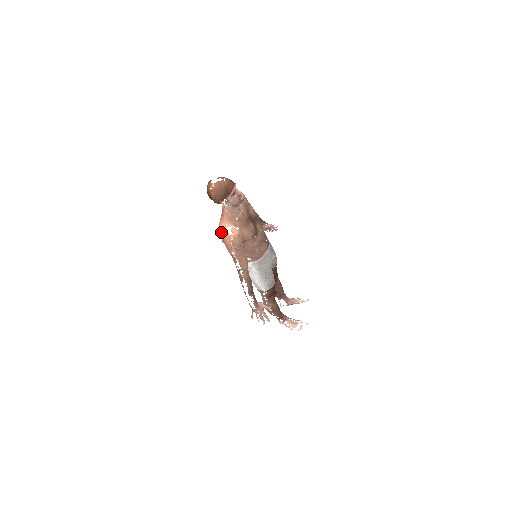
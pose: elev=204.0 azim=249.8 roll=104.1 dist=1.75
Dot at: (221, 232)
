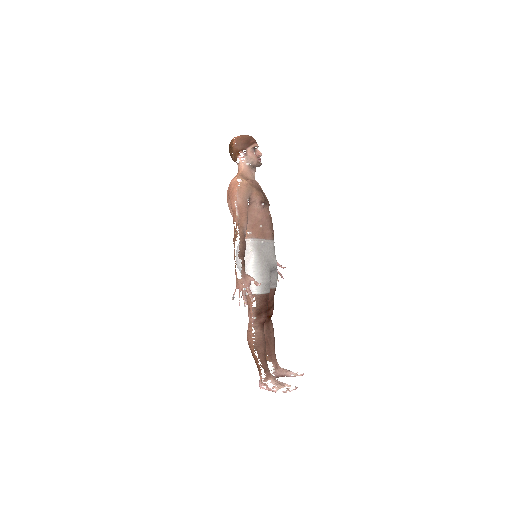
Dot at: (230, 186)
